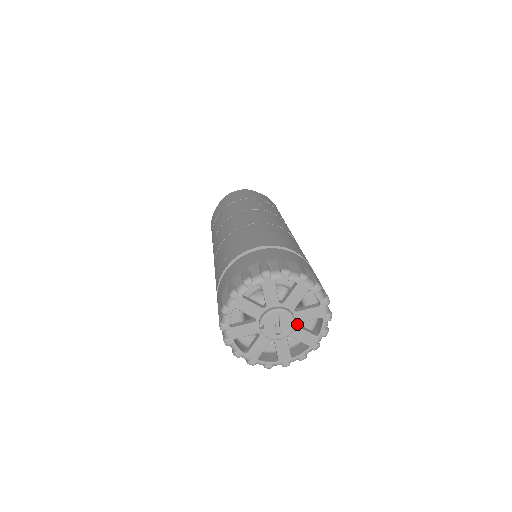
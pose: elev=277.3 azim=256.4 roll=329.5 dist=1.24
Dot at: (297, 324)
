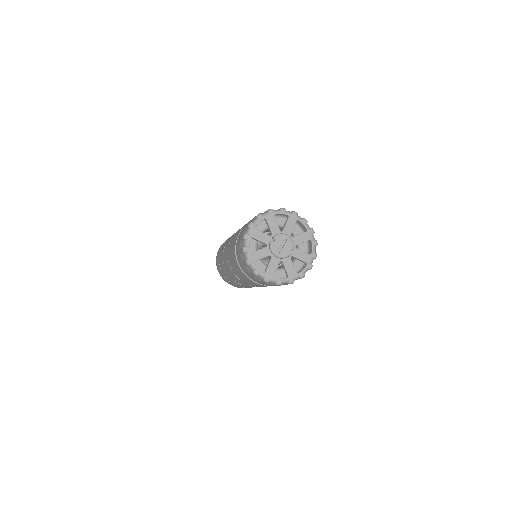
Dot at: (291, 256)
